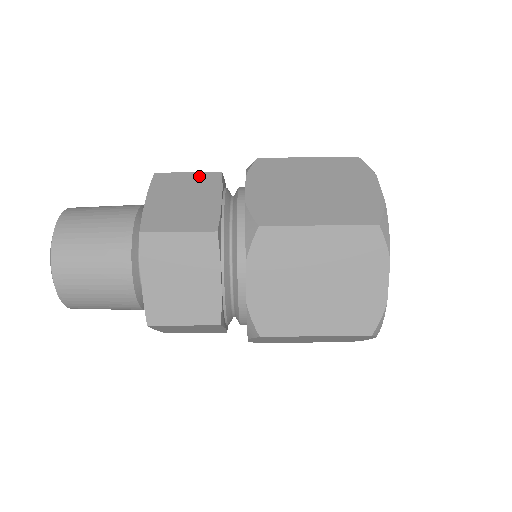
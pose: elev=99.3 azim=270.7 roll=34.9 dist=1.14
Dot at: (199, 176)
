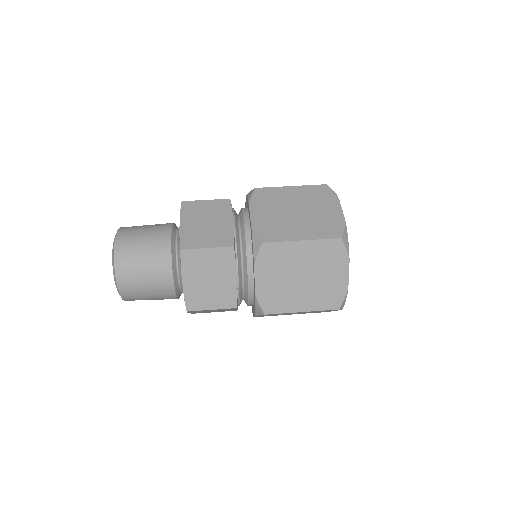
Dot at: (214, 203)
